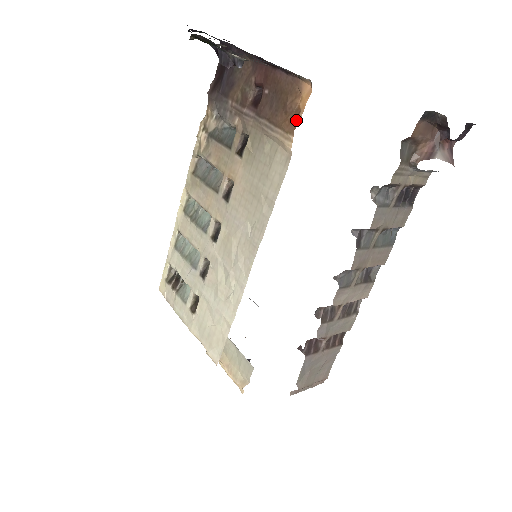
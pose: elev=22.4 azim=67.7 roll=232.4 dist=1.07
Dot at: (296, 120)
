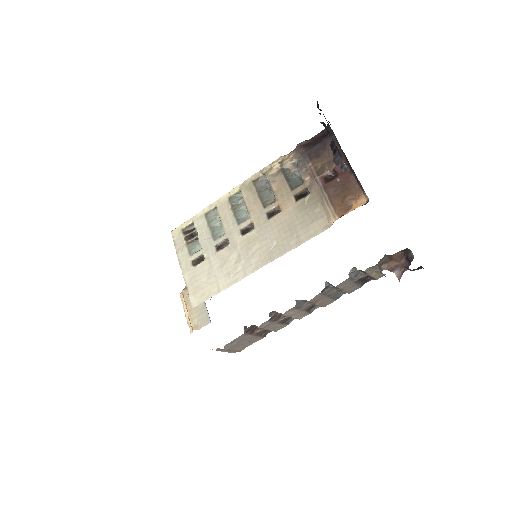
Dot at: (346, 211)
